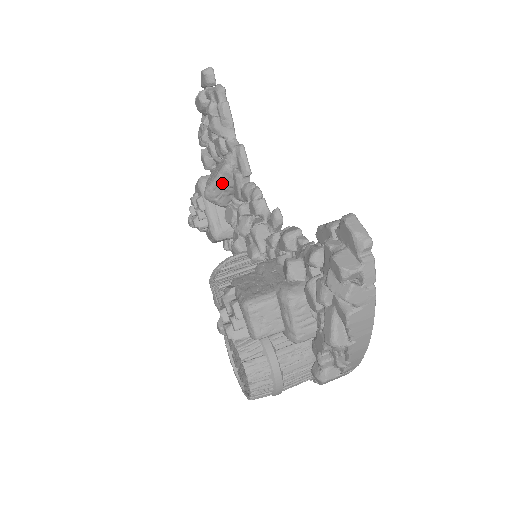
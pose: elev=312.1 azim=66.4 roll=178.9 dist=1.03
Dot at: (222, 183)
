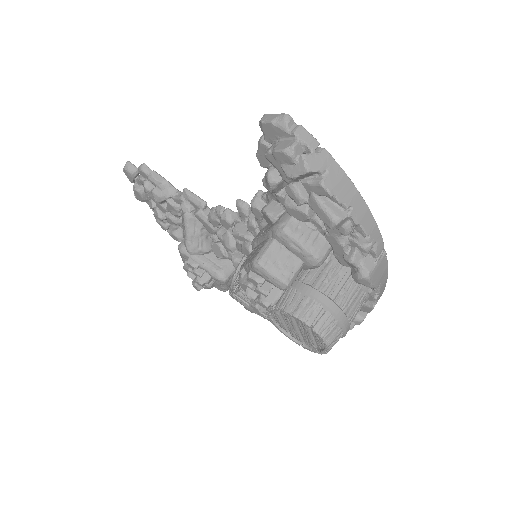
Dot at: (193, 231)
